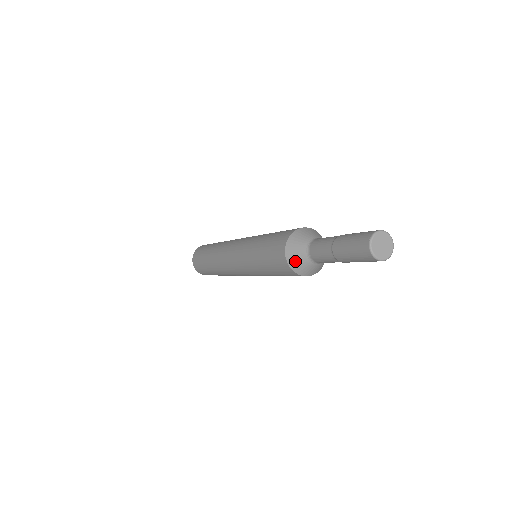
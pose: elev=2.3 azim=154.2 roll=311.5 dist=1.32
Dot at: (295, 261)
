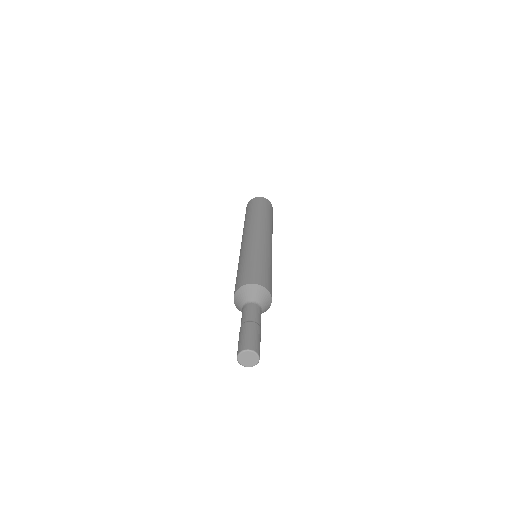
Dot at: occluded
